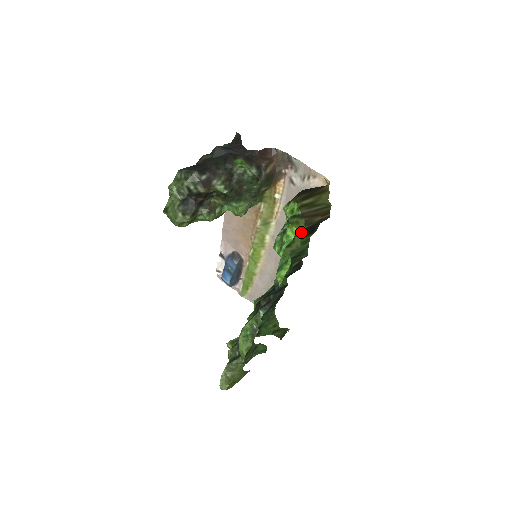
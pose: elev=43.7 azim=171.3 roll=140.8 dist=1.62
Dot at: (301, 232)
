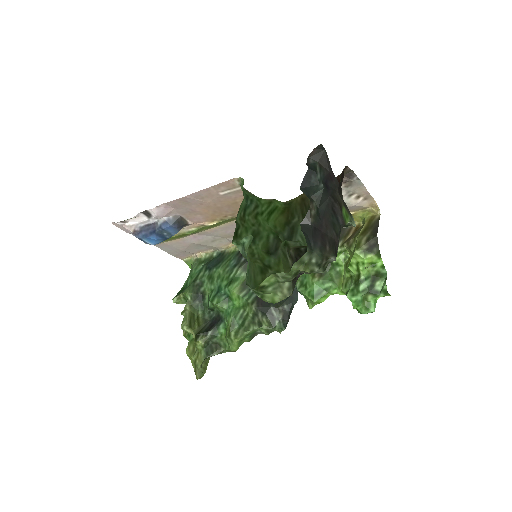
Dot at: (347, 262)
